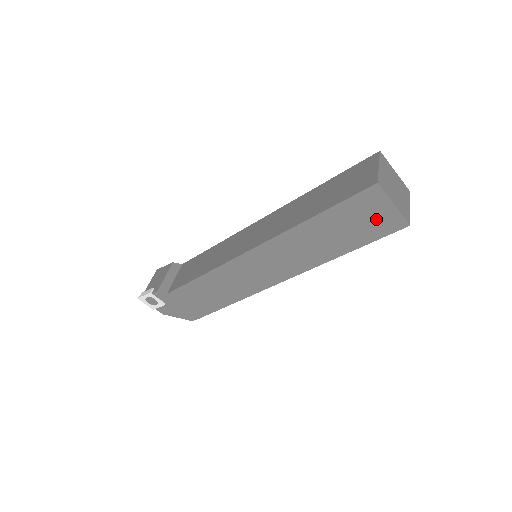
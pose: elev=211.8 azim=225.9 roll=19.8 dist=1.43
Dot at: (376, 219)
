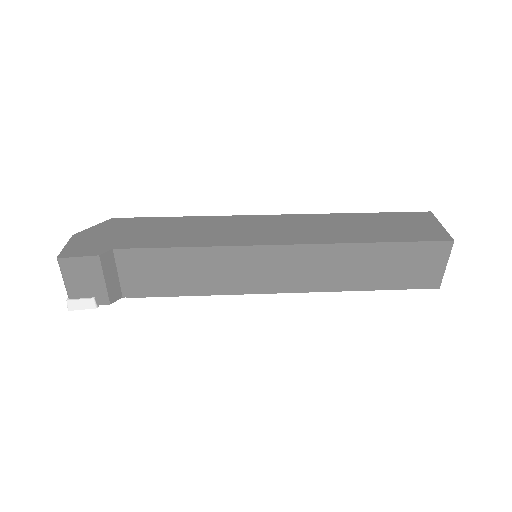
Dot at: occluded
